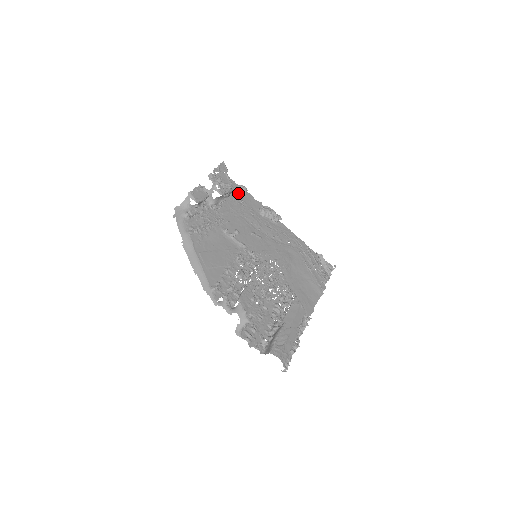
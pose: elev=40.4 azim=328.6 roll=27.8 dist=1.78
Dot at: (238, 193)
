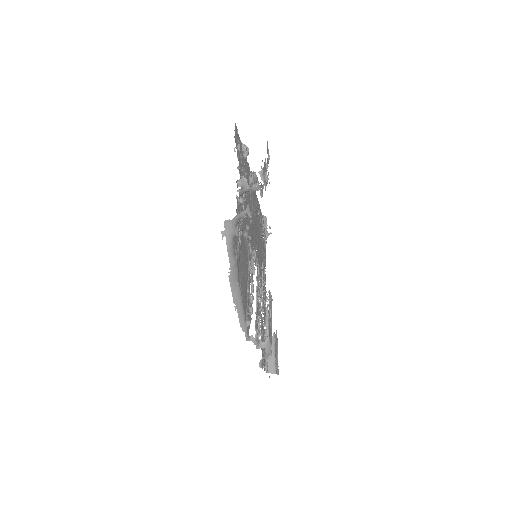
Dot at: (243, 159)
